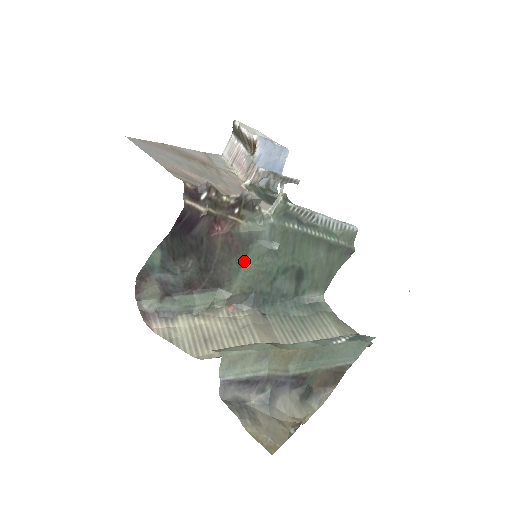
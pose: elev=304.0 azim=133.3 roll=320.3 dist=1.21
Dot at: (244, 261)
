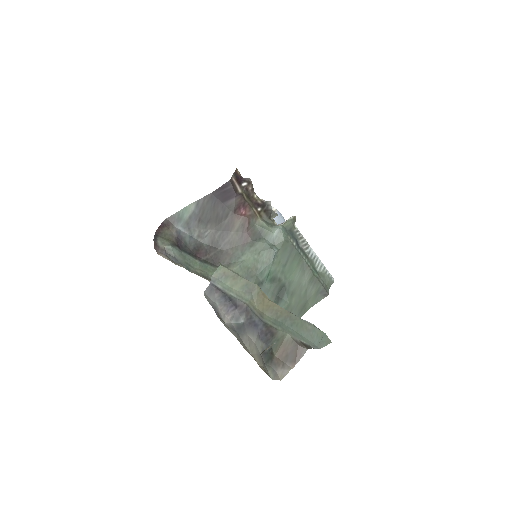
Dot at: (248, 251)
